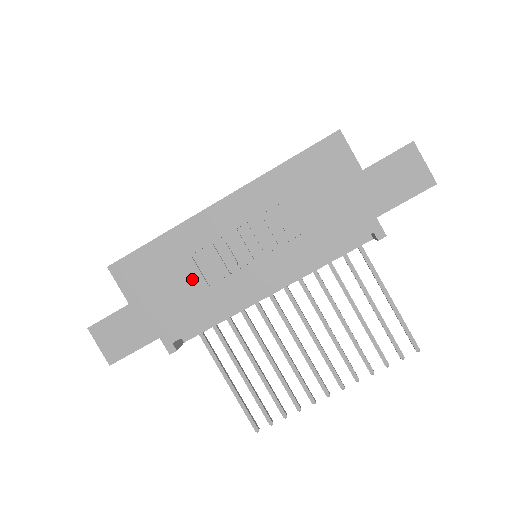
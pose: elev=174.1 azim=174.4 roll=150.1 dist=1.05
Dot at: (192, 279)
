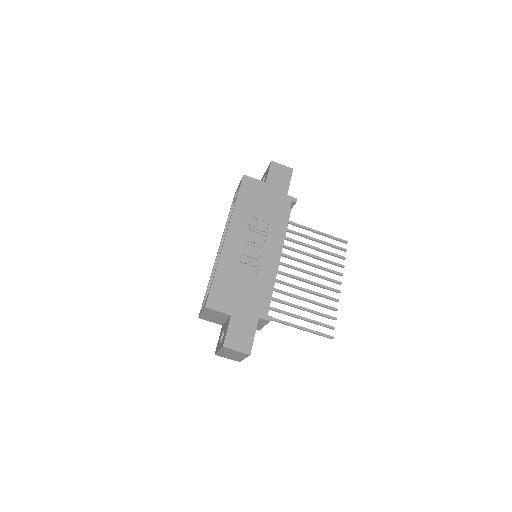
Dot at: (247, 278)
